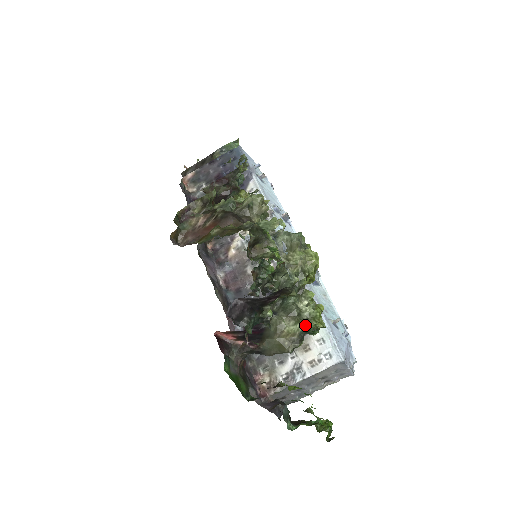
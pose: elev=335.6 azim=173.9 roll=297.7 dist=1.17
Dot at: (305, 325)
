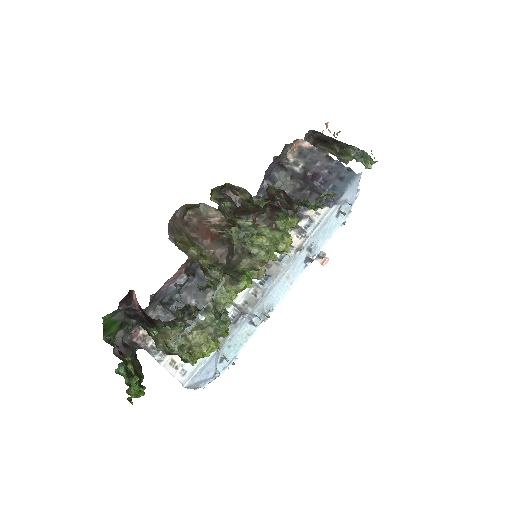
Dot at: (181, 353)
